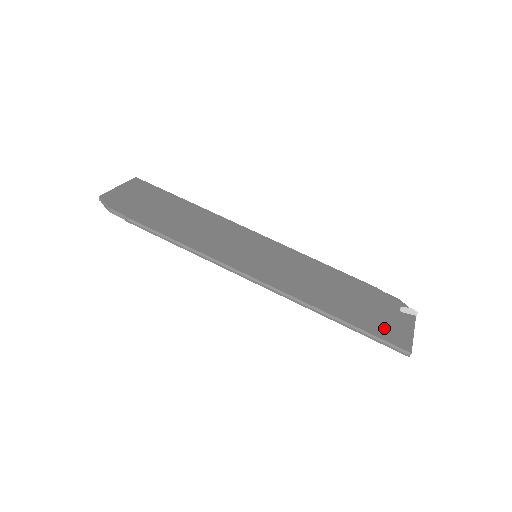
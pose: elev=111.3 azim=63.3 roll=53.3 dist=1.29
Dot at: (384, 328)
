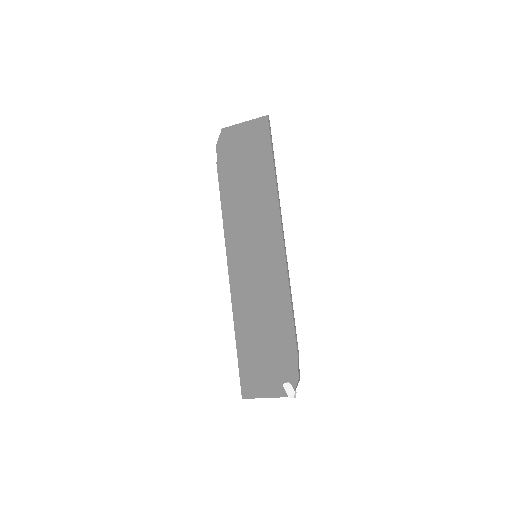
Dot at: (252, 374)
